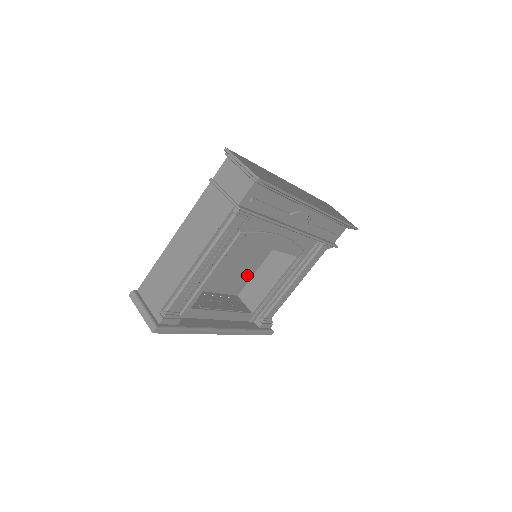
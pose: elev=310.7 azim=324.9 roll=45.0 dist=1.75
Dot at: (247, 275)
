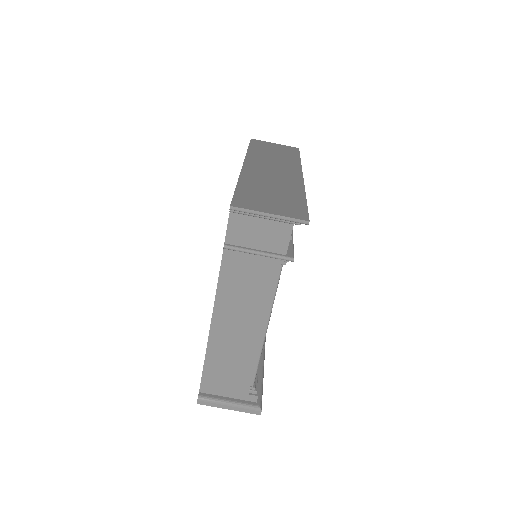
Dot at: occluded
